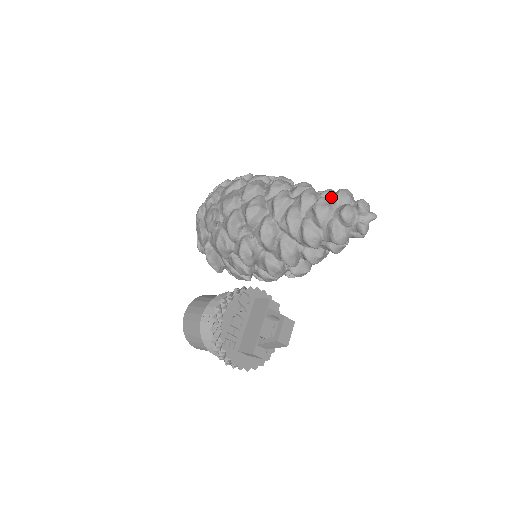
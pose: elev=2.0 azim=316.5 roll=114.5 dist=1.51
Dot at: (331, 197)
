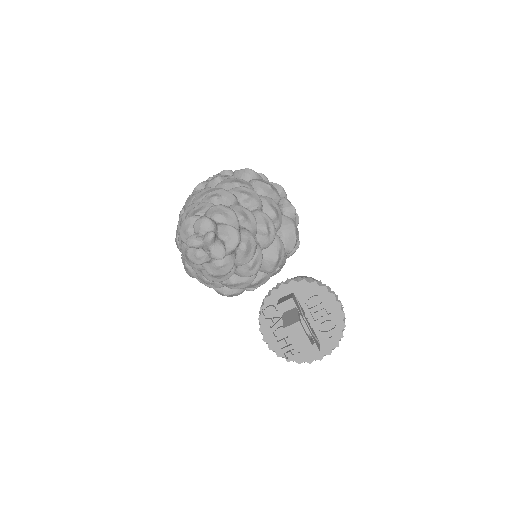
Dot at: occluded
